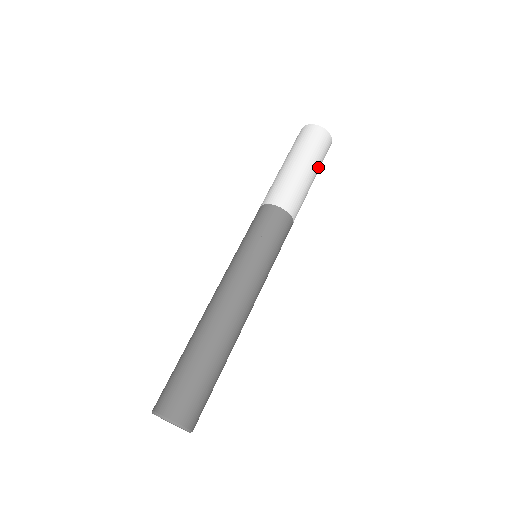
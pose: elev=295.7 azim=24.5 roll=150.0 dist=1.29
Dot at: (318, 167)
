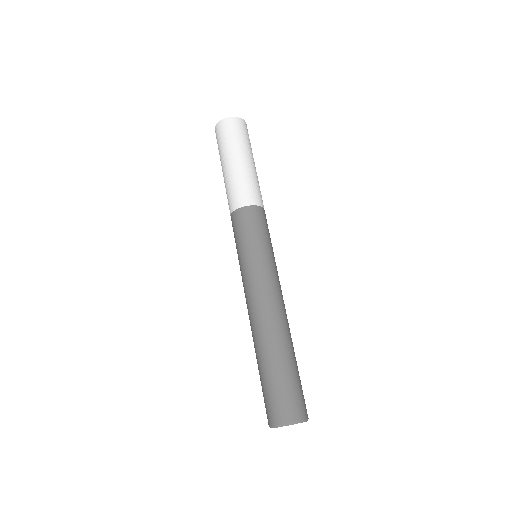
Dot at: (251, 151)
